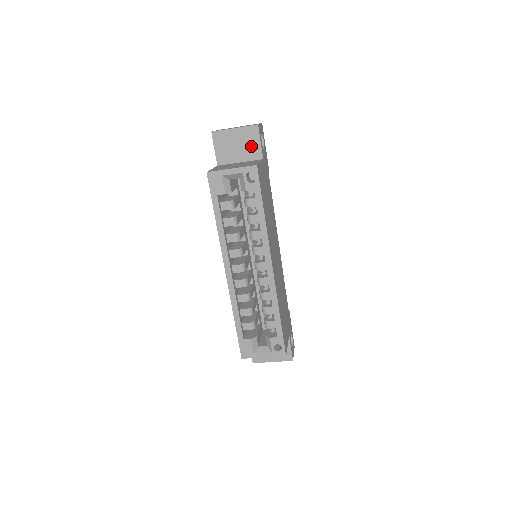
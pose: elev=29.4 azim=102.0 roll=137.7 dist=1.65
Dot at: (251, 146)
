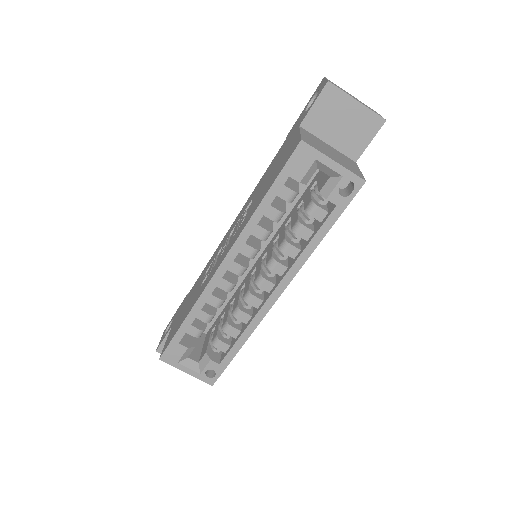
Dot at: (357, 137)
